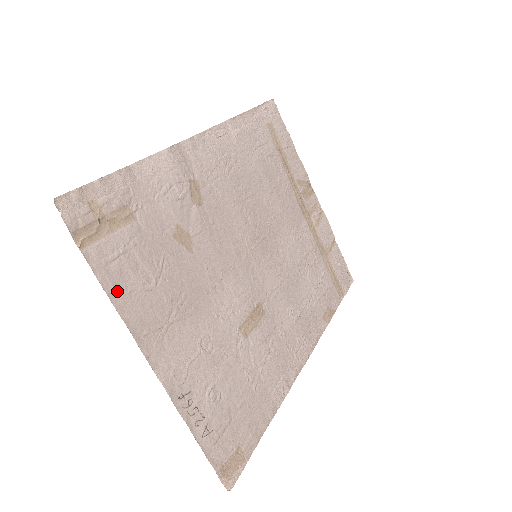
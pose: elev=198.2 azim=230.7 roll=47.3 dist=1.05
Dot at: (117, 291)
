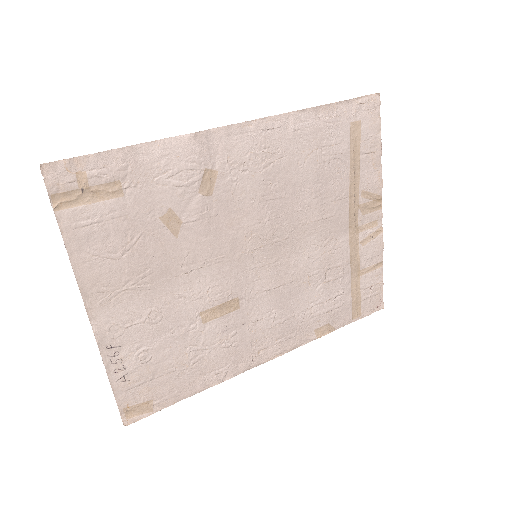
Dot at: (79, 252)
